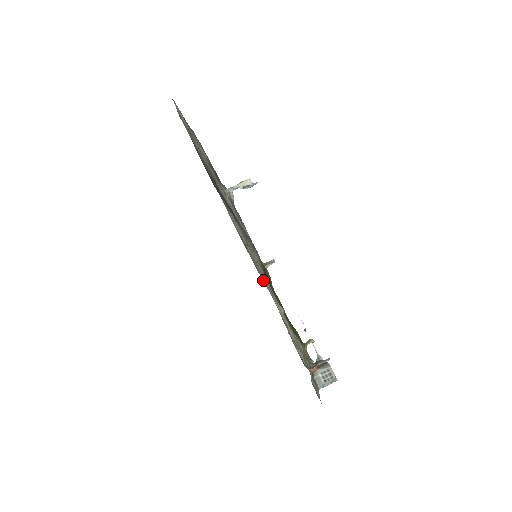
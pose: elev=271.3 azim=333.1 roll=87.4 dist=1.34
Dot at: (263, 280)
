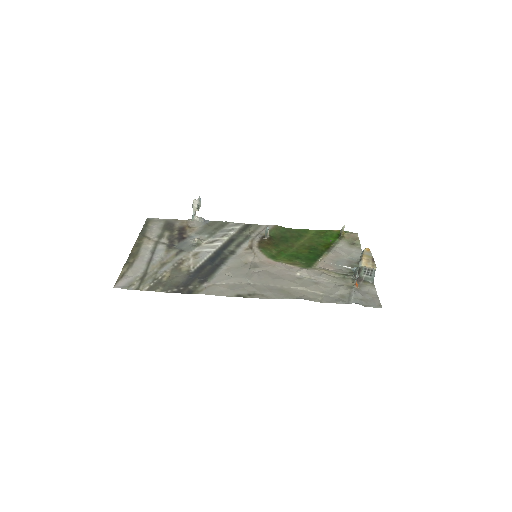
Dot at: (275, 297)
